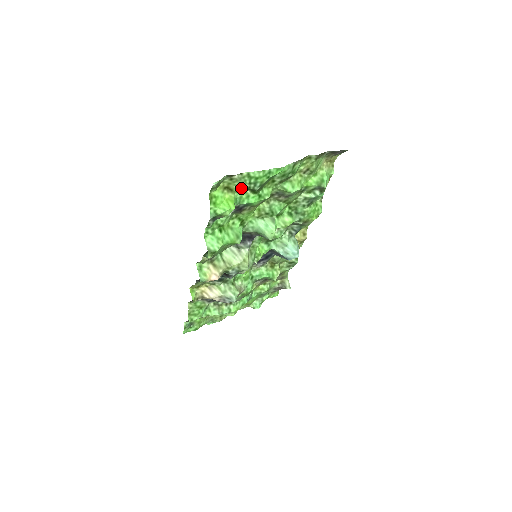
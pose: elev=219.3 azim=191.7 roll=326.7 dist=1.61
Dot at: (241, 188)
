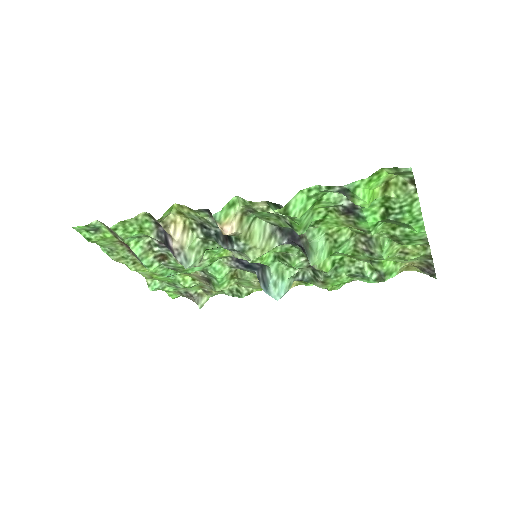
Dot at: (390, 200)
